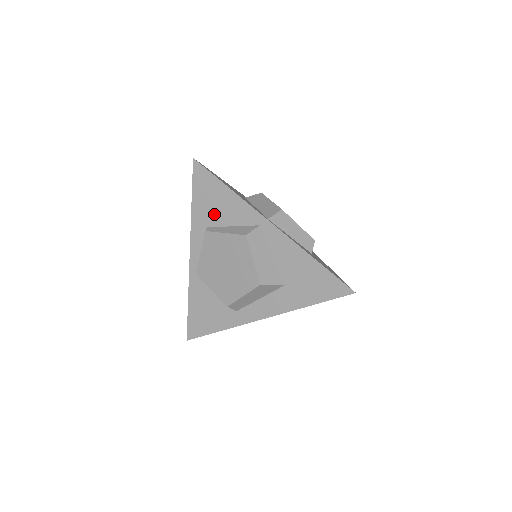
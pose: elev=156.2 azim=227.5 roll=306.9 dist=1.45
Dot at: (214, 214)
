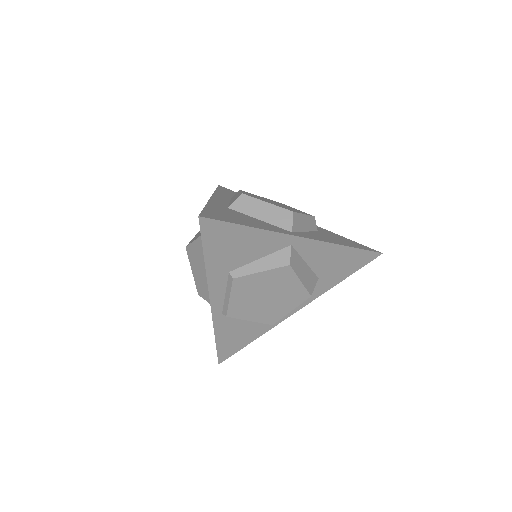
Dot at: (236, 258)
